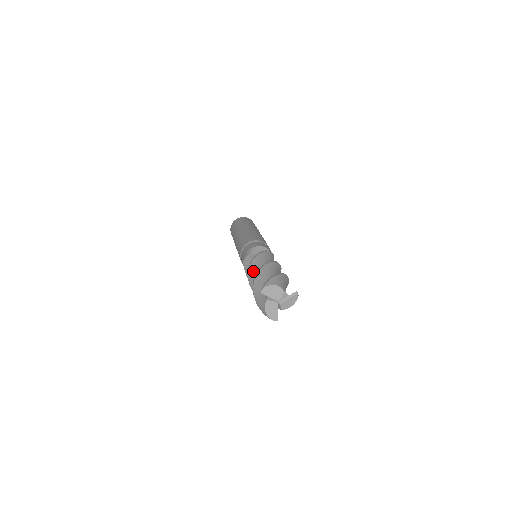
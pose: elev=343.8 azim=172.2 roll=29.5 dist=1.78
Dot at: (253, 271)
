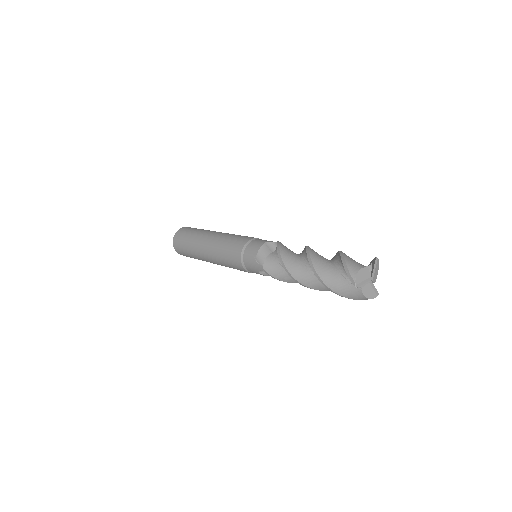
Dot at: (299, 274)
